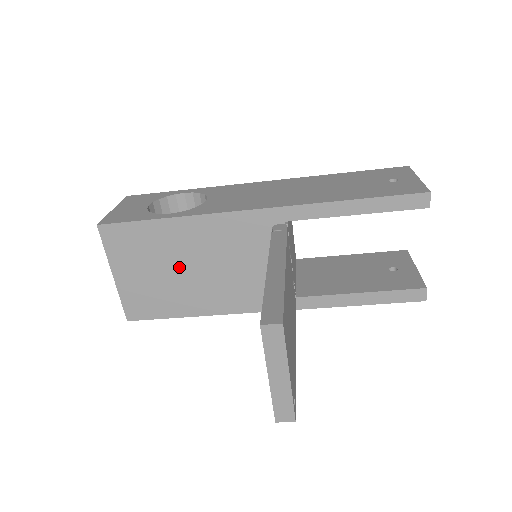
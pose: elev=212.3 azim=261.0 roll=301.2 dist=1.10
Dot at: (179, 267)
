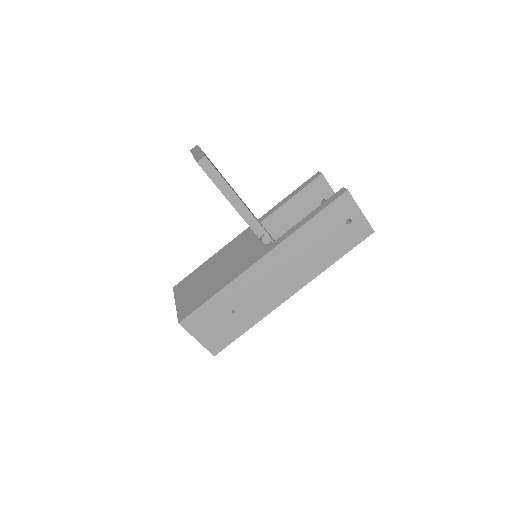
Dot at: (210, 275)
